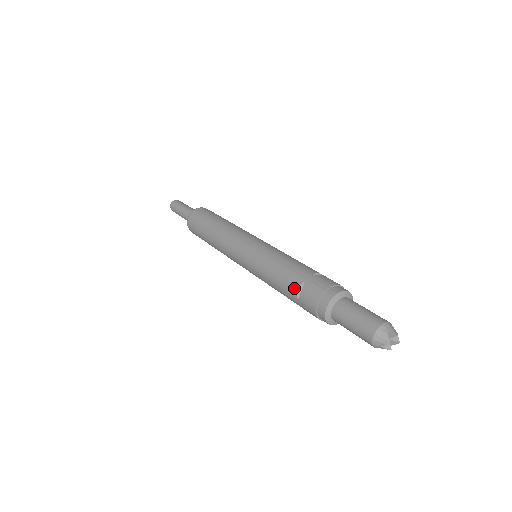
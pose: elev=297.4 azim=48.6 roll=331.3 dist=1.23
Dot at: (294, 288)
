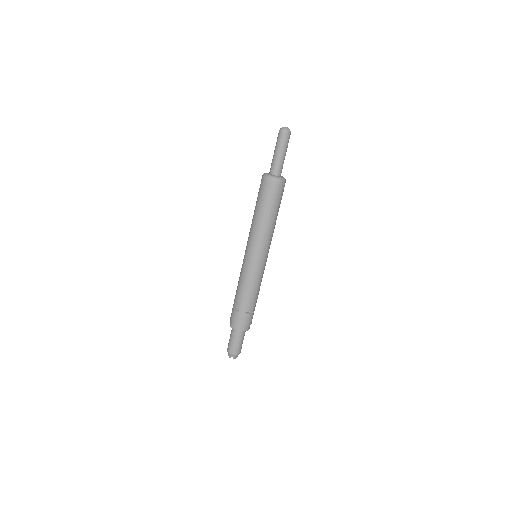
Dot at: (236, 305)
